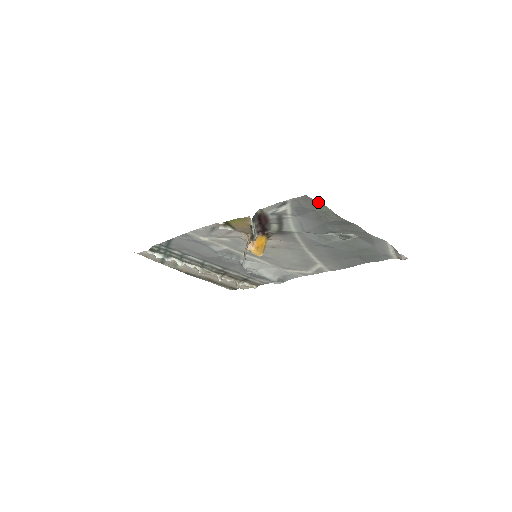
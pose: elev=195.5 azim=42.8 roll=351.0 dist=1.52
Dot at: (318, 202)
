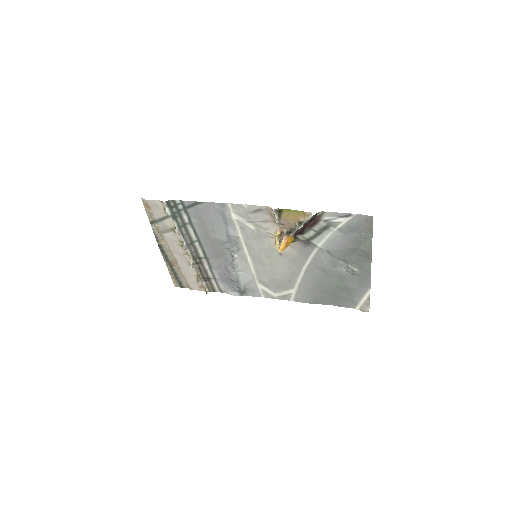
Dot at: (372, 227)
